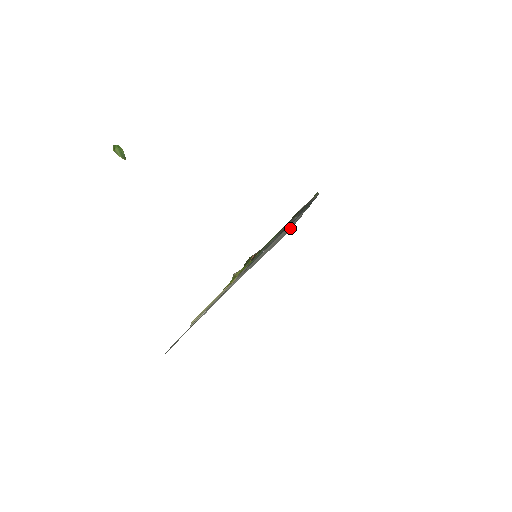
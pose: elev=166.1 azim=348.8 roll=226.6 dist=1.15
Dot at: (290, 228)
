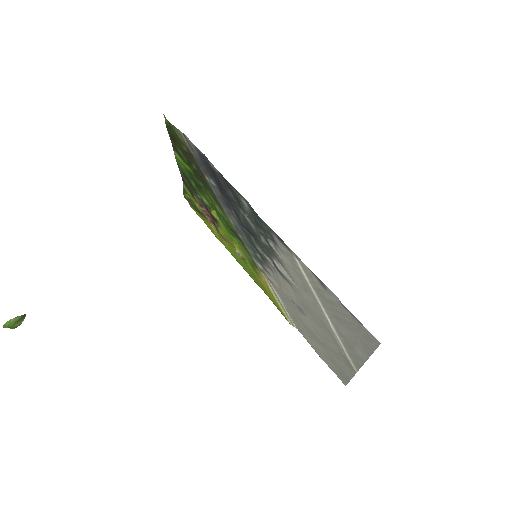
Dot at: (360, 328)
